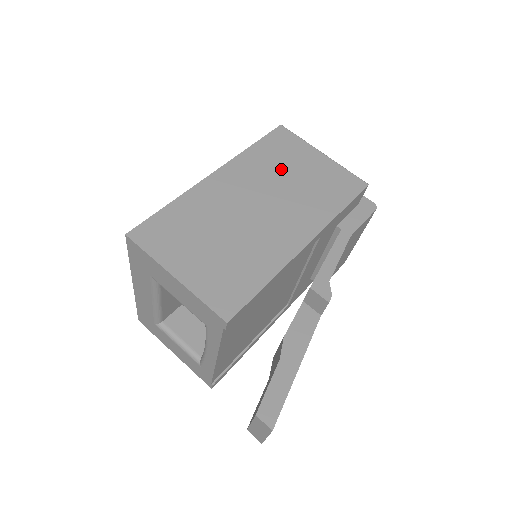
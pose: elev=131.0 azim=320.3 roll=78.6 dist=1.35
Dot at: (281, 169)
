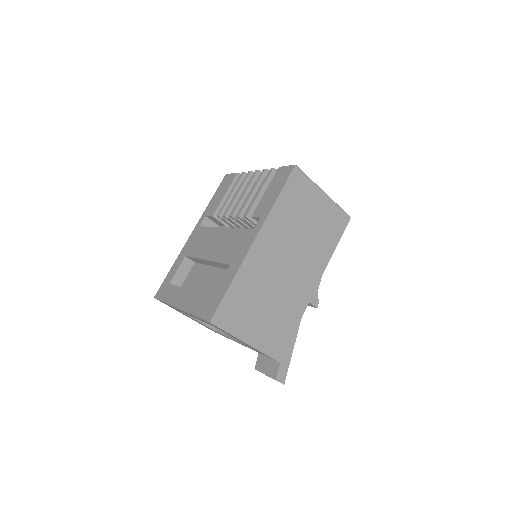
Dot at: (298, 220)
